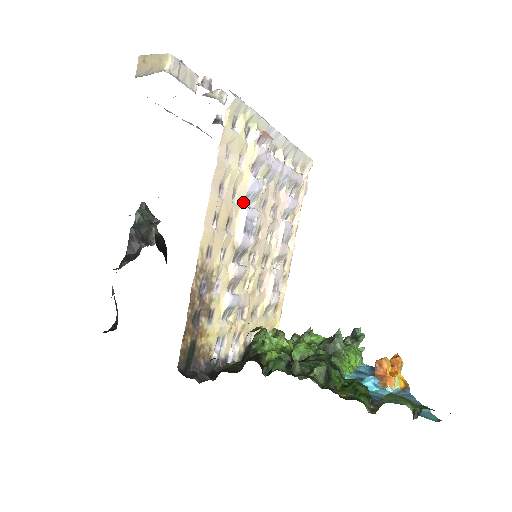
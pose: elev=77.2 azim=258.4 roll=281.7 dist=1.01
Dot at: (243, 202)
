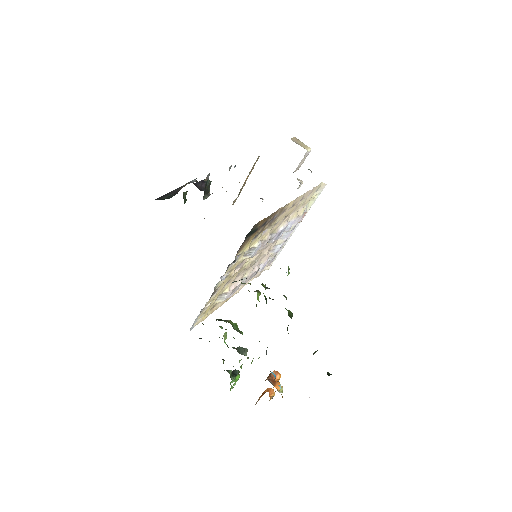
Dot at: occluded
